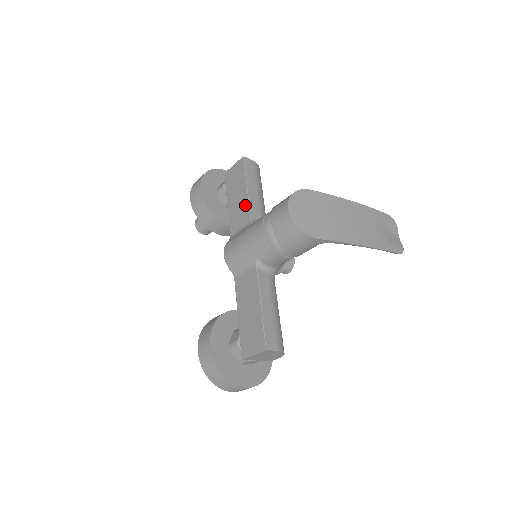
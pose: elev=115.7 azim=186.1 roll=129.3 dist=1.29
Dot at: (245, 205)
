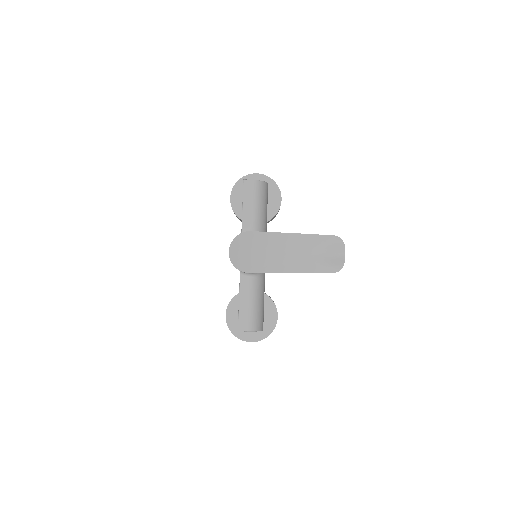
Dot at: (242, 222)
